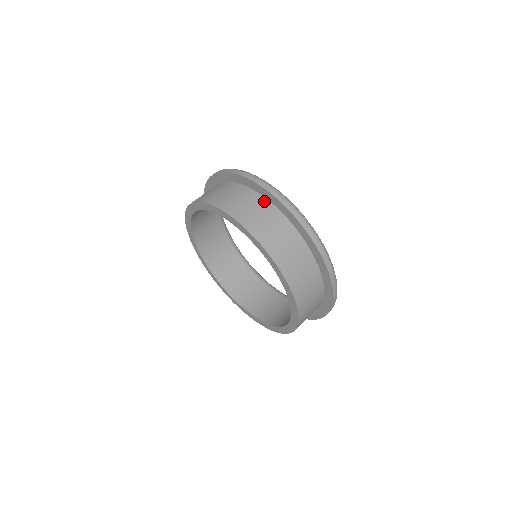
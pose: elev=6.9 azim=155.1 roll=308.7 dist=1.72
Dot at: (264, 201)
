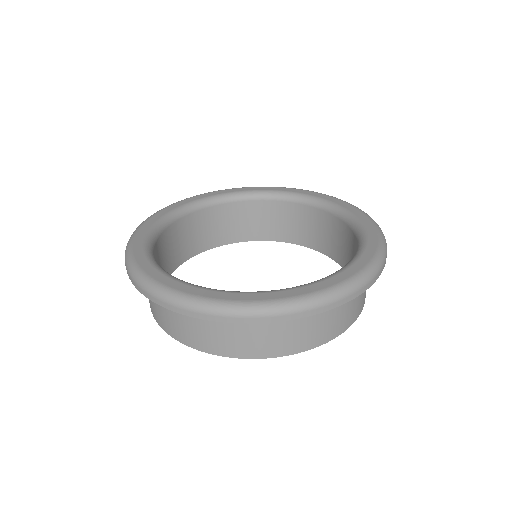
Dot at: occluded
